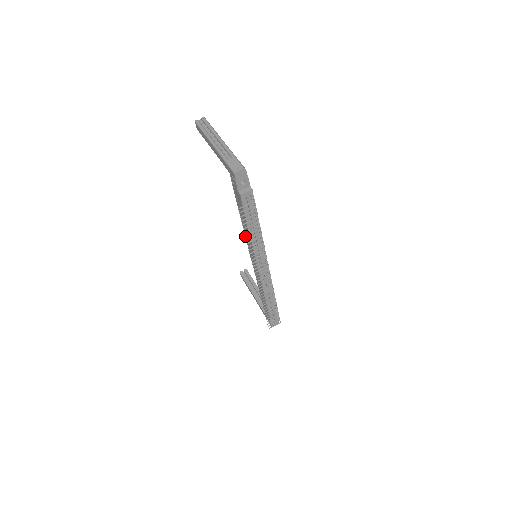
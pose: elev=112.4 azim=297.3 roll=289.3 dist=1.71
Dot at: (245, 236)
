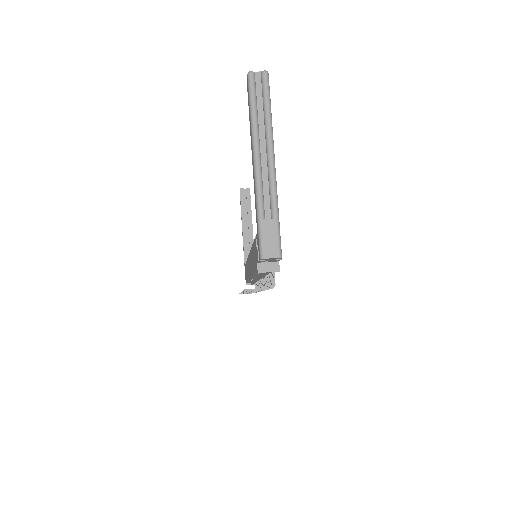
Dot at: (243, 291)
